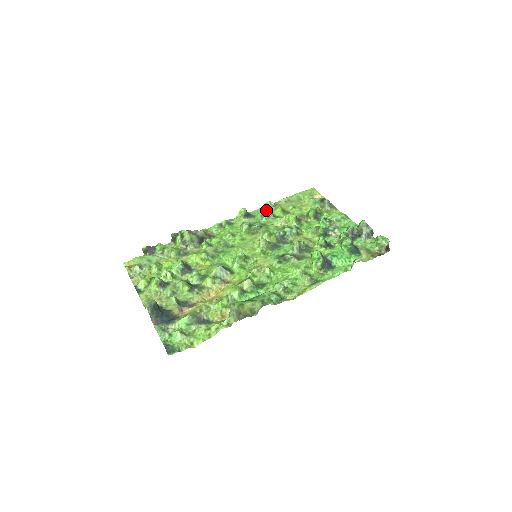
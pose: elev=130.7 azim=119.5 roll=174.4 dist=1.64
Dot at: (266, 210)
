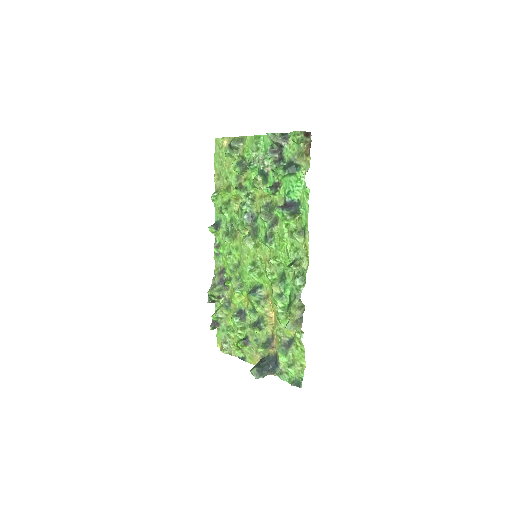
Dot at: (219, 205)
